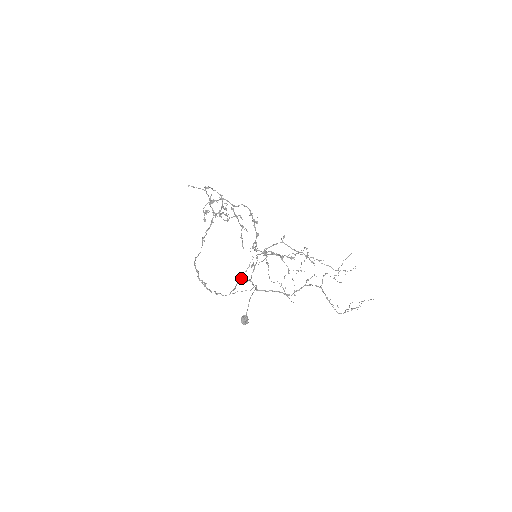
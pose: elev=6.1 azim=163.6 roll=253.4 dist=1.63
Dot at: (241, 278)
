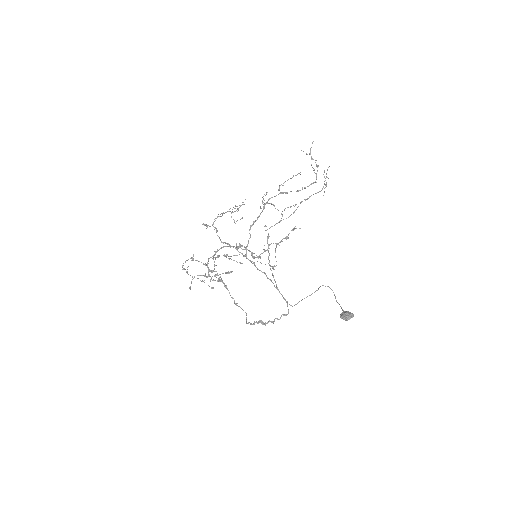
Dot at: occluded
